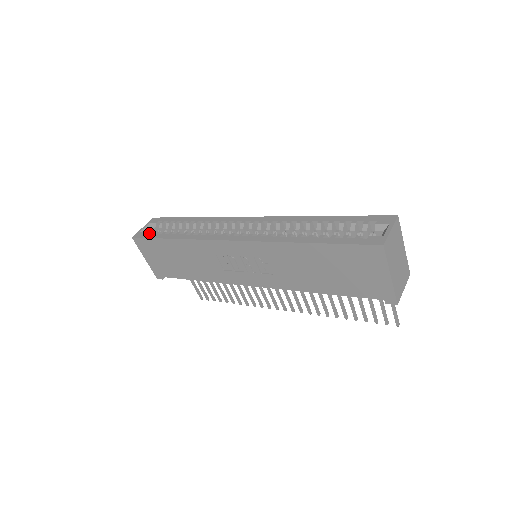
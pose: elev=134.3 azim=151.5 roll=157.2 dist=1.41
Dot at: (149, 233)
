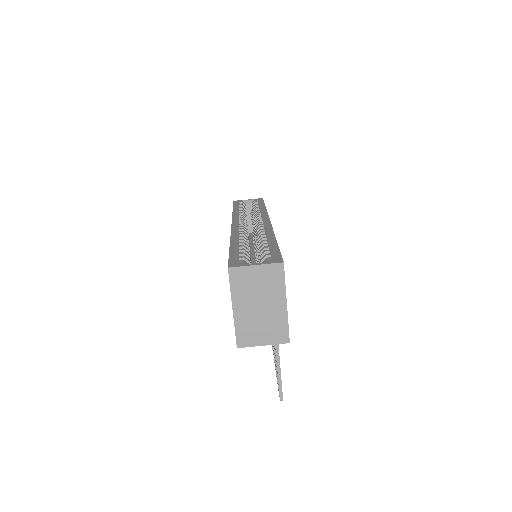
Dot at: (240, 203)
